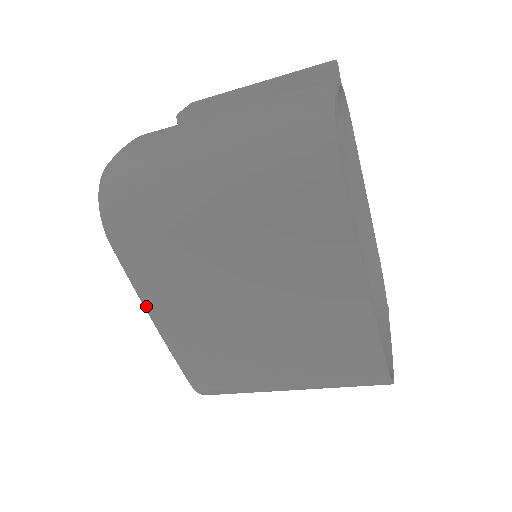
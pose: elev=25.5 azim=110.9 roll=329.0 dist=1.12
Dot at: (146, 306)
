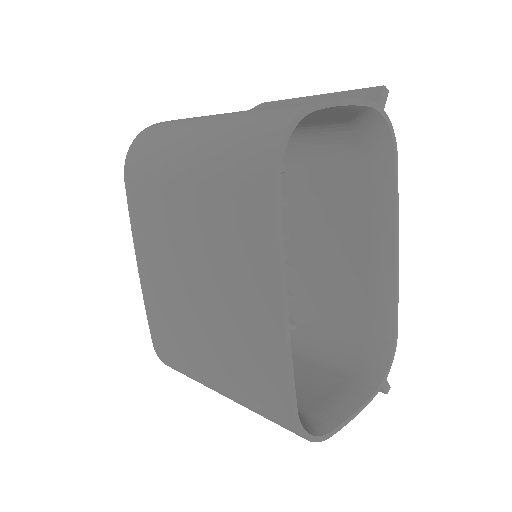
Dot at: (135, 248)
